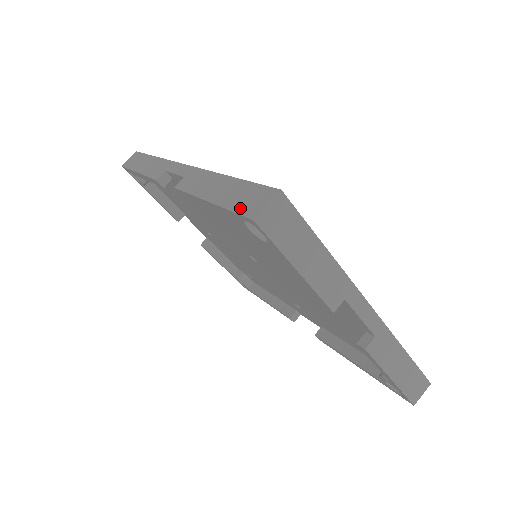
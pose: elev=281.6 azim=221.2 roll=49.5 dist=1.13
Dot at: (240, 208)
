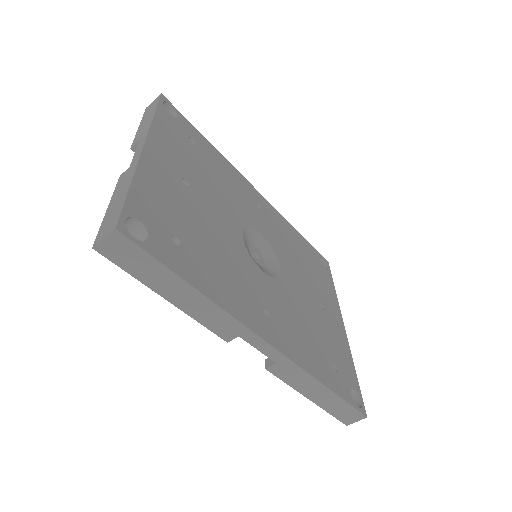
Dot at: (339, 417)
